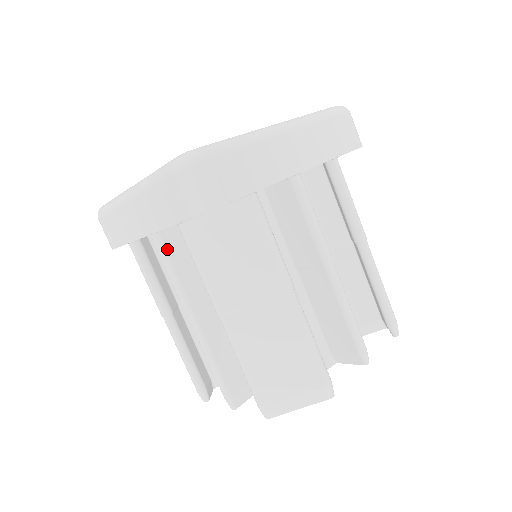
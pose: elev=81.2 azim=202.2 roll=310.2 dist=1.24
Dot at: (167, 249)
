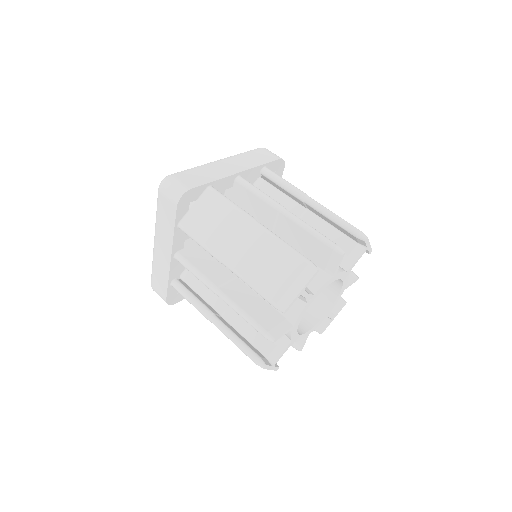
Dot at: (186, 259)
